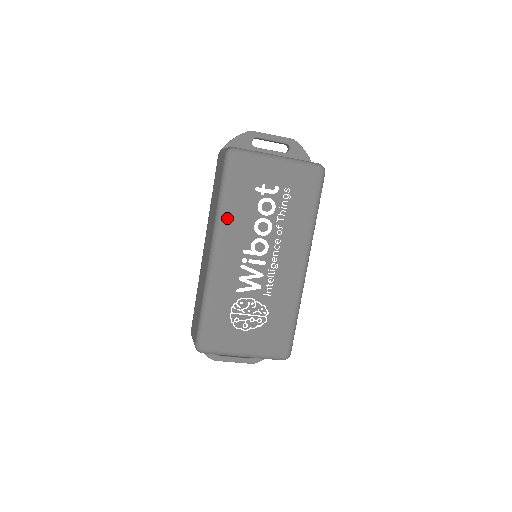
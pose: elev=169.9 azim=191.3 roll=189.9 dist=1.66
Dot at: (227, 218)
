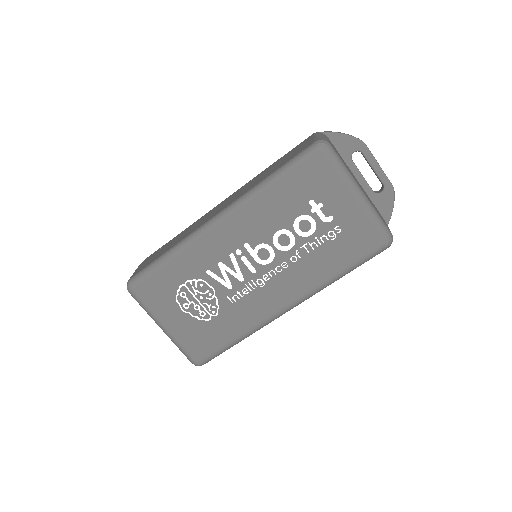
Dot at: (259, 201)
